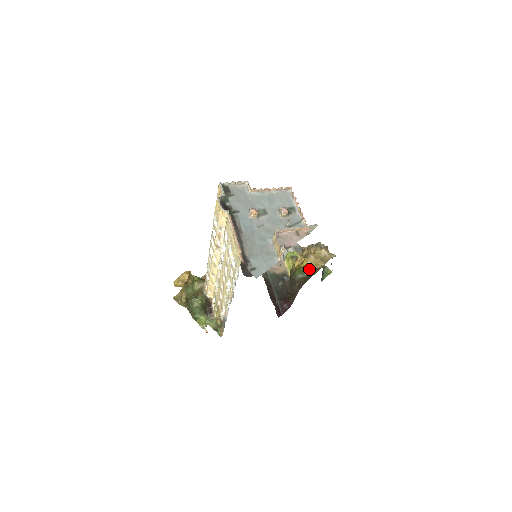
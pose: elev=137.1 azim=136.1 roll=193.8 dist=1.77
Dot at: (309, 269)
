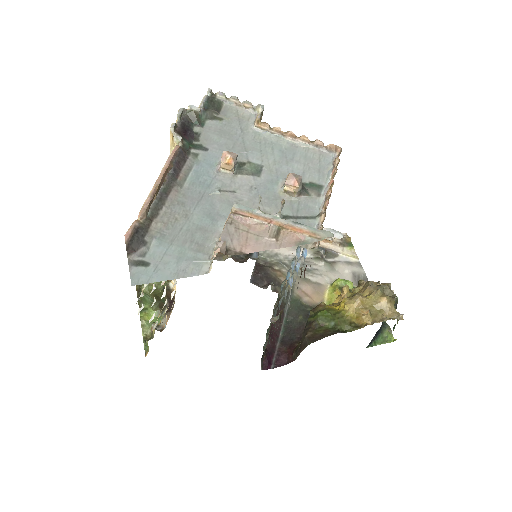
Dot at: (342, 319)
